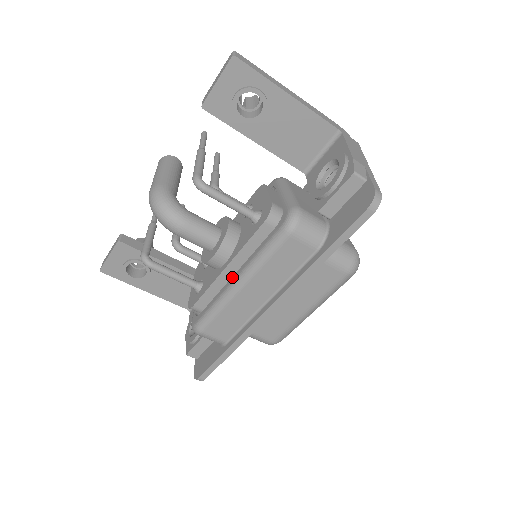
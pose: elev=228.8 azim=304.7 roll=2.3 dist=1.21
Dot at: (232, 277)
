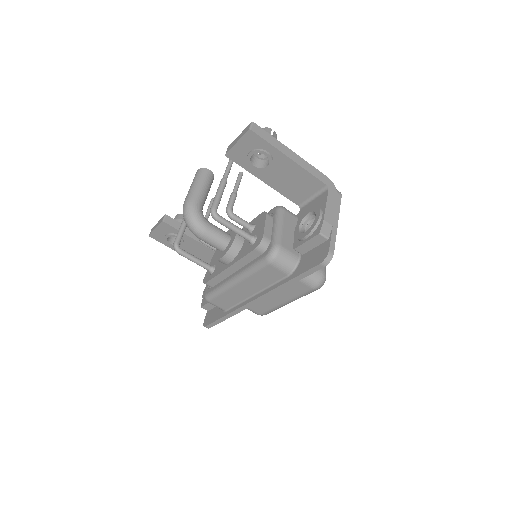
Dot at: (232, 274)
